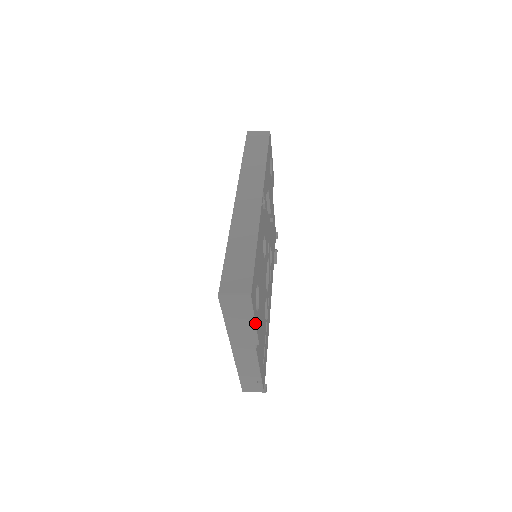
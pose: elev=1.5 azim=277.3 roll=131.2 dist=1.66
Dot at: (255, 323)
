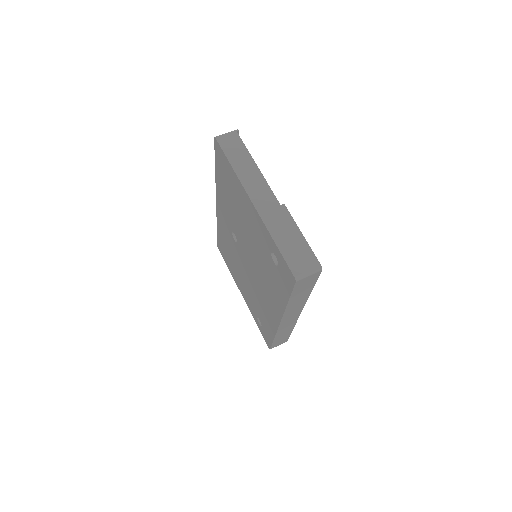
Dot at: occluded
